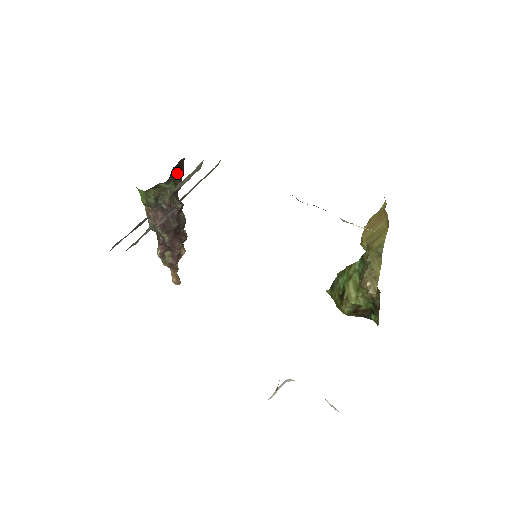
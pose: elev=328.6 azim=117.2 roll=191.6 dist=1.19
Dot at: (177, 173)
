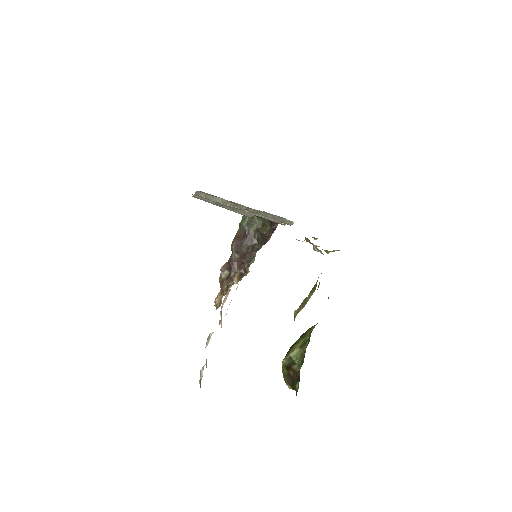
Dot at: (270, 223)
